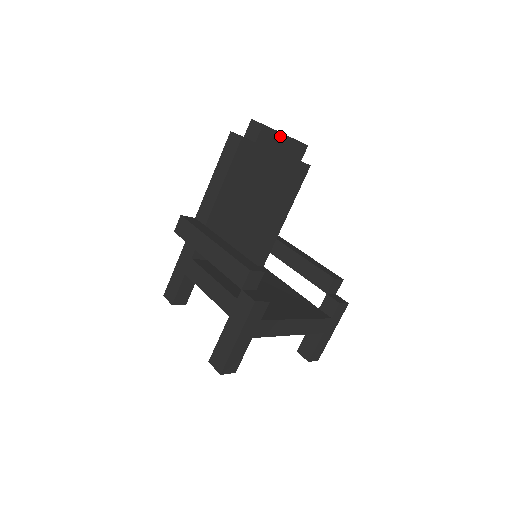
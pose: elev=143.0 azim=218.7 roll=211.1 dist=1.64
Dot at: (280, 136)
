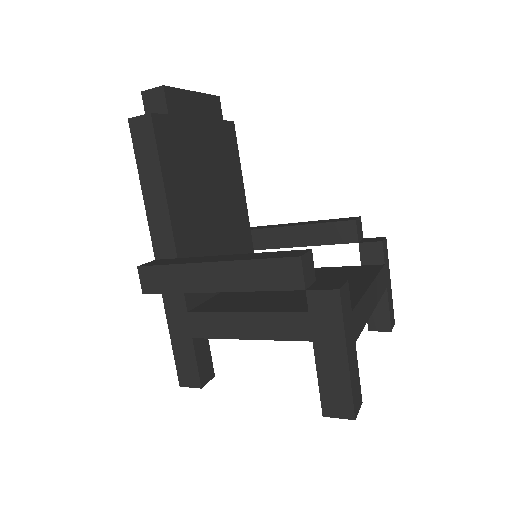
Dot at: (188, 95)
